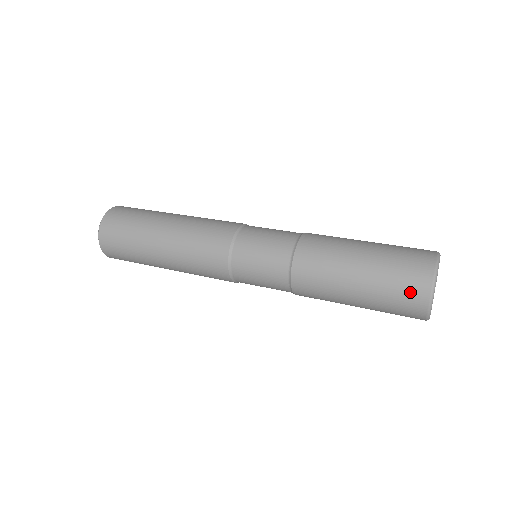
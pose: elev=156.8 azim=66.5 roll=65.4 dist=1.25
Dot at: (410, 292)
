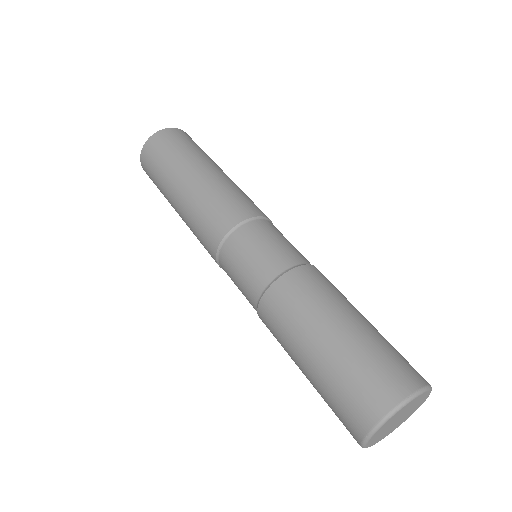
Dot at: (345, 420)
